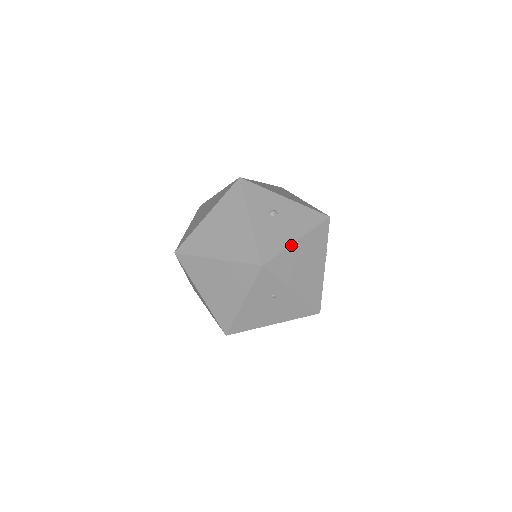
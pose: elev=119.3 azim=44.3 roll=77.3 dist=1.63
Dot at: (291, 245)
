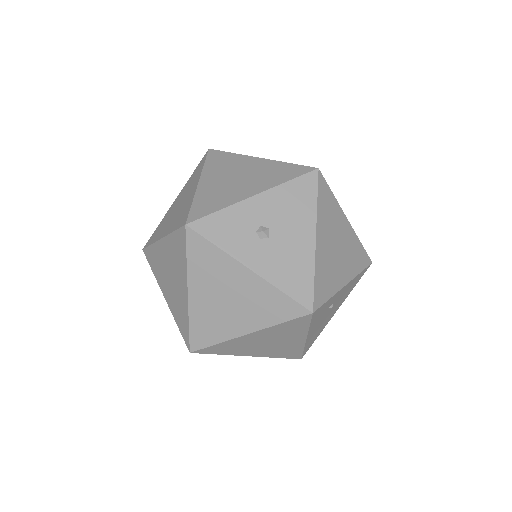
Dot at: (315, 253)
